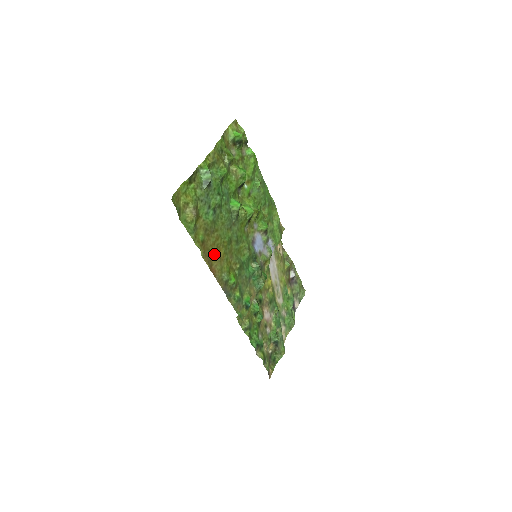
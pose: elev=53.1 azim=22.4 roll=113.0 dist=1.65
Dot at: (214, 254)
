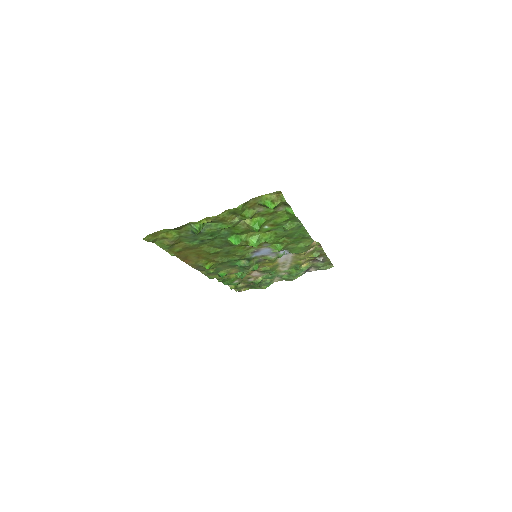
Dot at: (192, 256)
